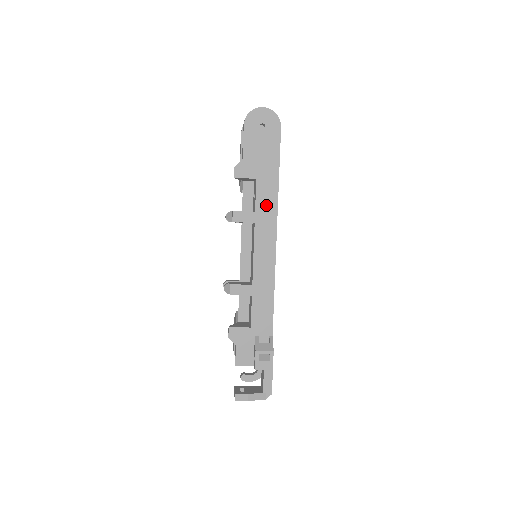
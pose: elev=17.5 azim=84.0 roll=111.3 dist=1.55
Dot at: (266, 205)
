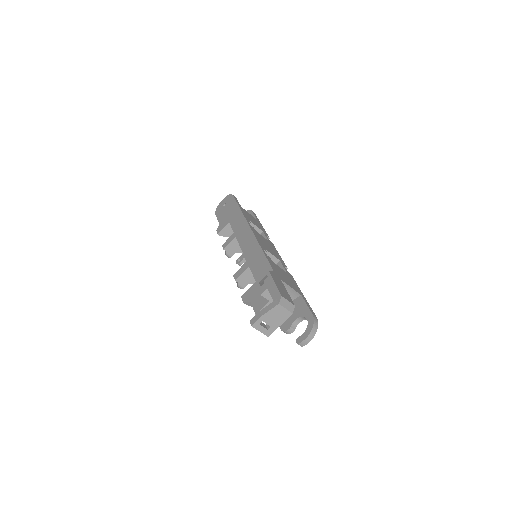
Dot at: (238, 224)
